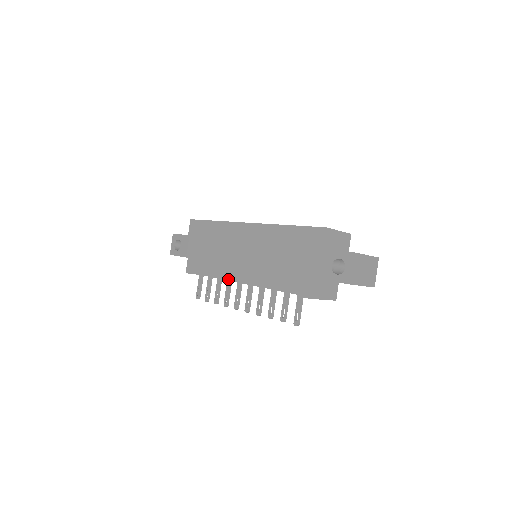
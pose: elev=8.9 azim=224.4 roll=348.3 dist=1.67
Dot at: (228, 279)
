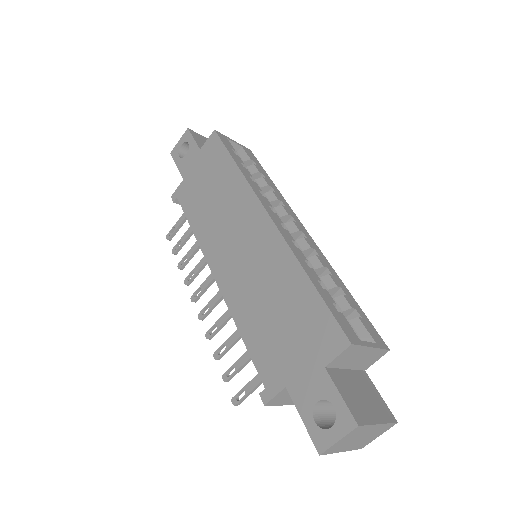
Dot at: occluded
